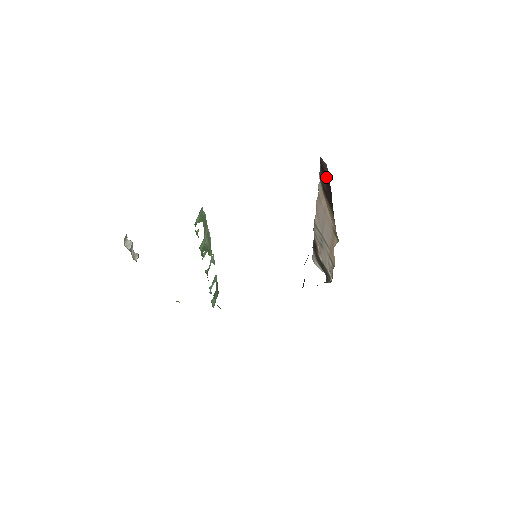
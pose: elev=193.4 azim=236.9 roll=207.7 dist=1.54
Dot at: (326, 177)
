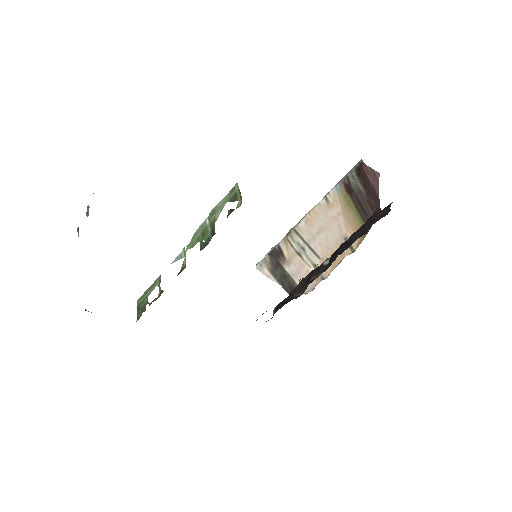
Dot at: (370, 185)
